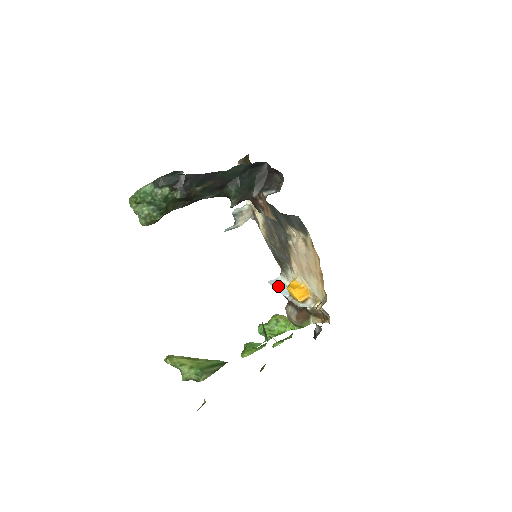
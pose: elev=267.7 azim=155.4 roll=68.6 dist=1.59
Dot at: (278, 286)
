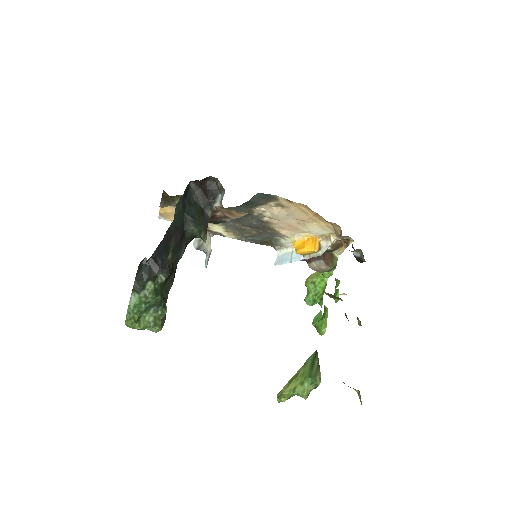
Dot at: (286, 260)
